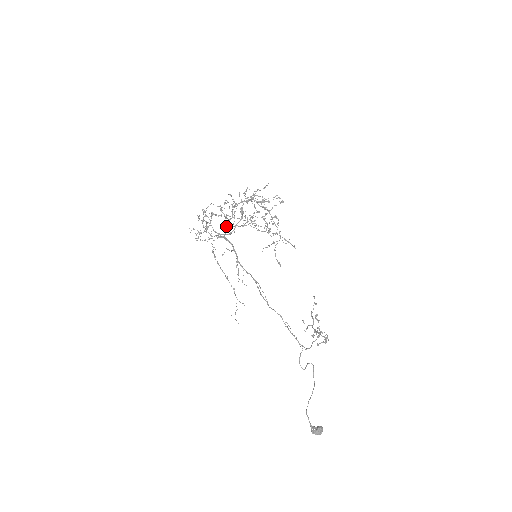
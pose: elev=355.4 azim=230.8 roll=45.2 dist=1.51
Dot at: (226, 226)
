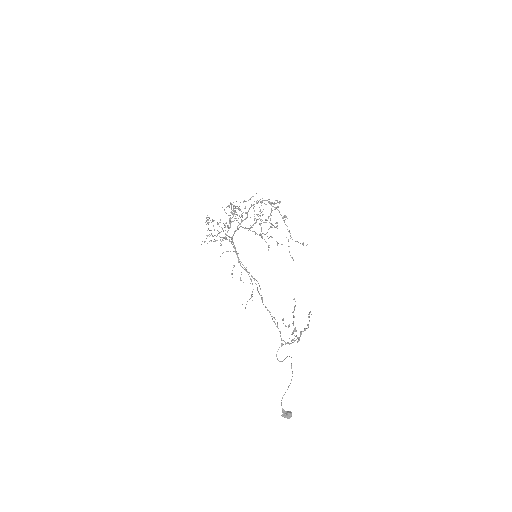
Dot at: (237, 227)
